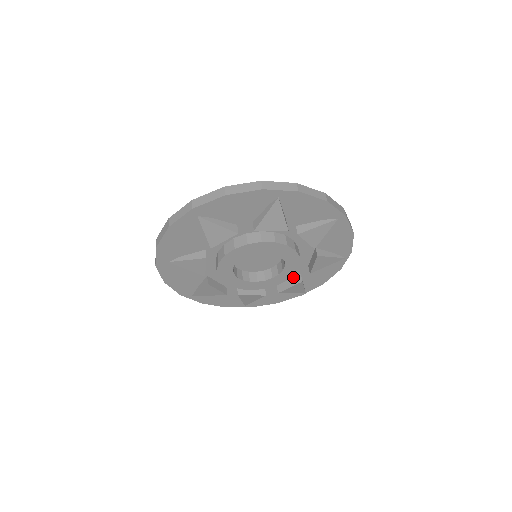
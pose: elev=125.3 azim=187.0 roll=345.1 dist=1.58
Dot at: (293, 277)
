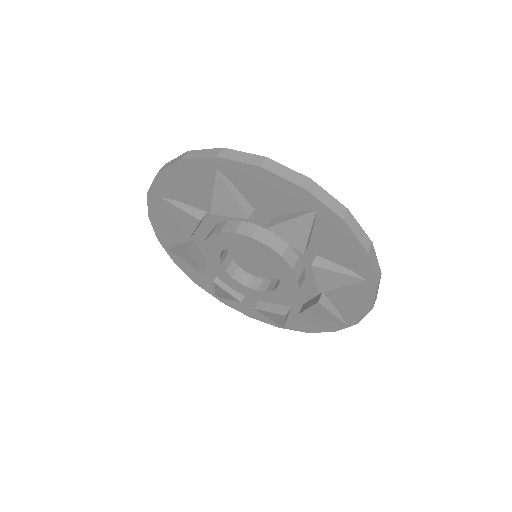
Dot at: (281, 304)
